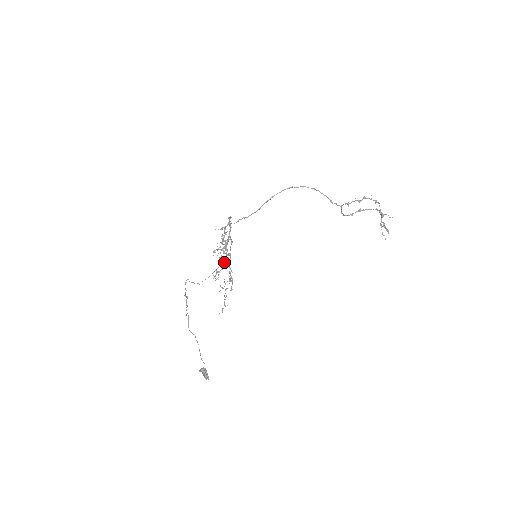
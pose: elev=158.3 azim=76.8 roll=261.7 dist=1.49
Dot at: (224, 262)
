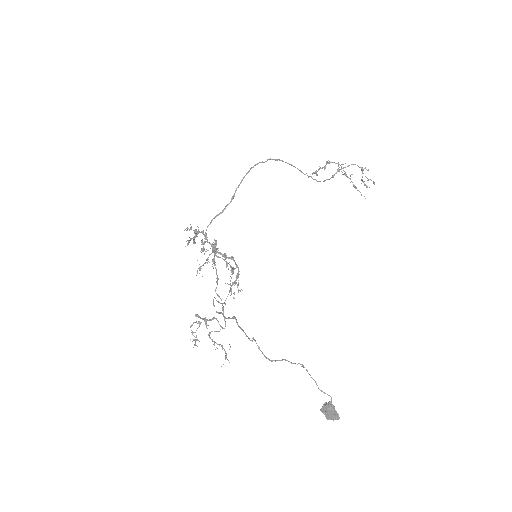
Dot at: (234, 268)
